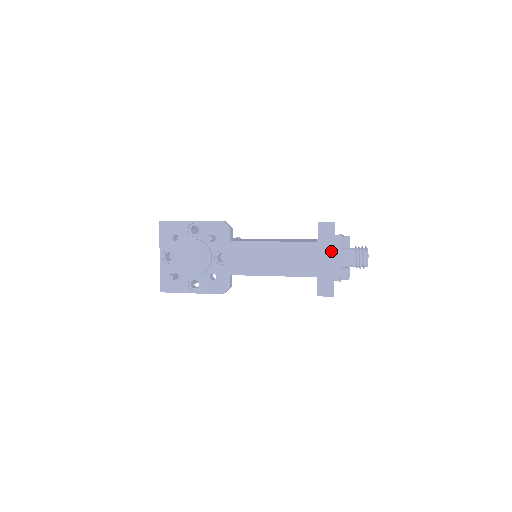
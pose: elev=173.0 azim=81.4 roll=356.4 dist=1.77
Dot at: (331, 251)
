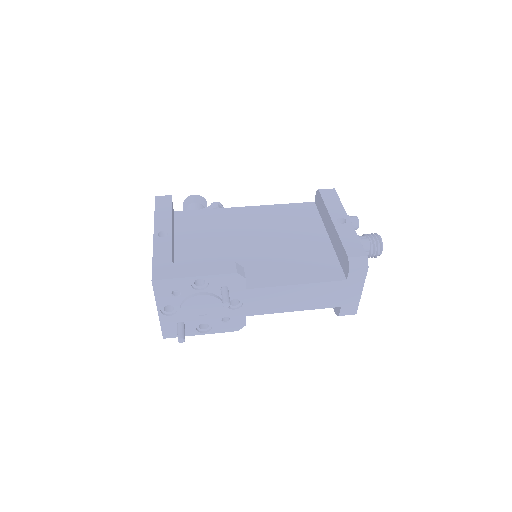
Dot at: (360, 286)
